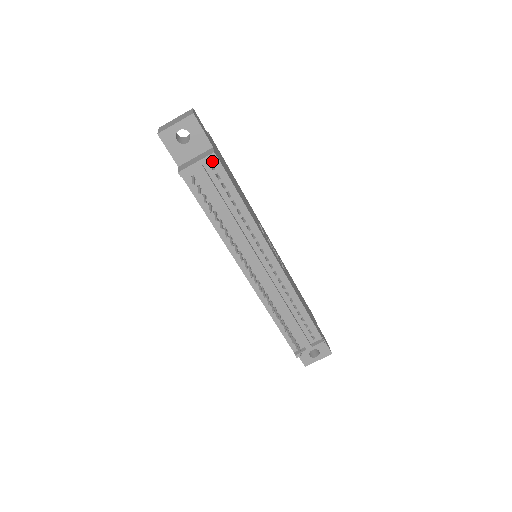
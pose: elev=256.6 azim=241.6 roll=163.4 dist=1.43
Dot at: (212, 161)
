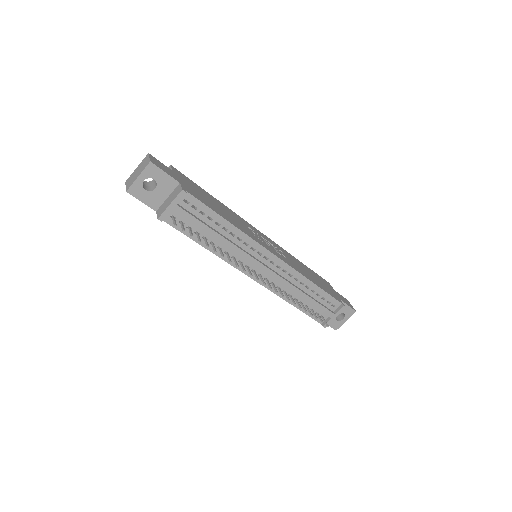
Dot at: (184, 197)
